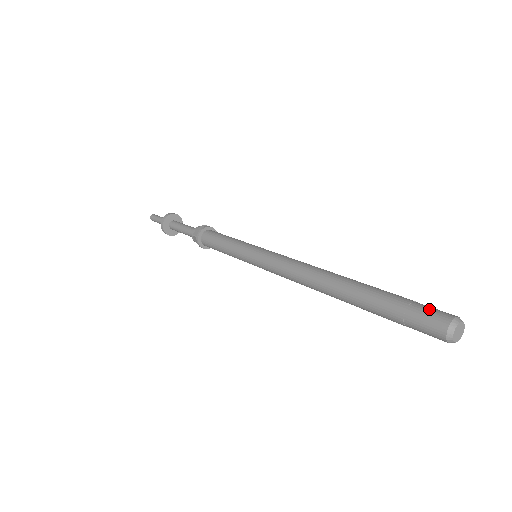
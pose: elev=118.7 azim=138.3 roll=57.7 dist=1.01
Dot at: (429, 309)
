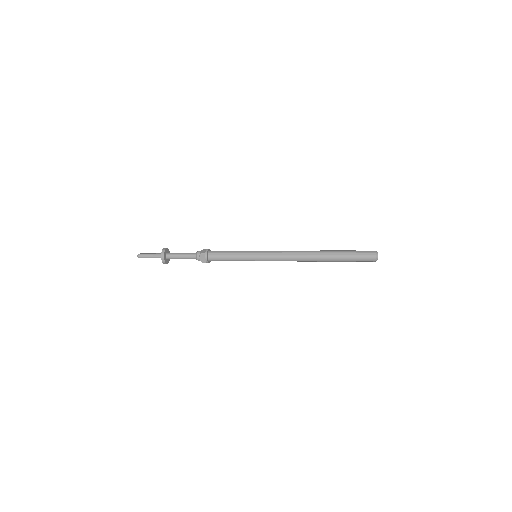
Dot at: (365, 257)
